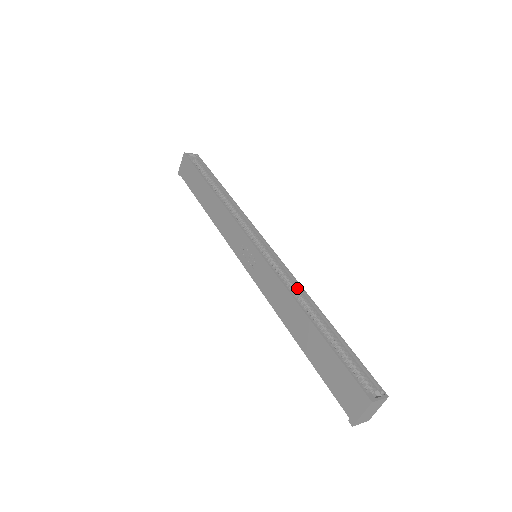
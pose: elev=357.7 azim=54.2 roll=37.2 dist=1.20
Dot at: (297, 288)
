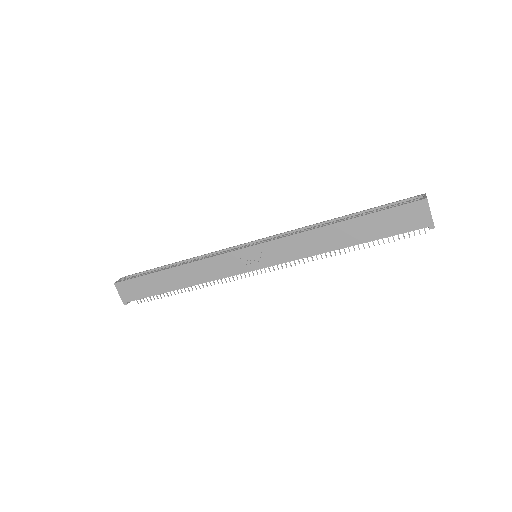
Dot at: occluded
